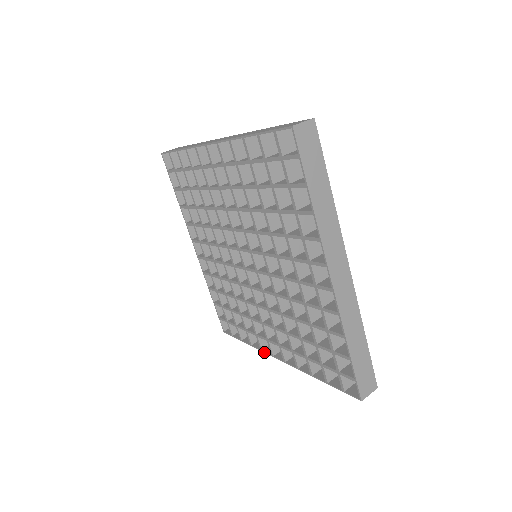
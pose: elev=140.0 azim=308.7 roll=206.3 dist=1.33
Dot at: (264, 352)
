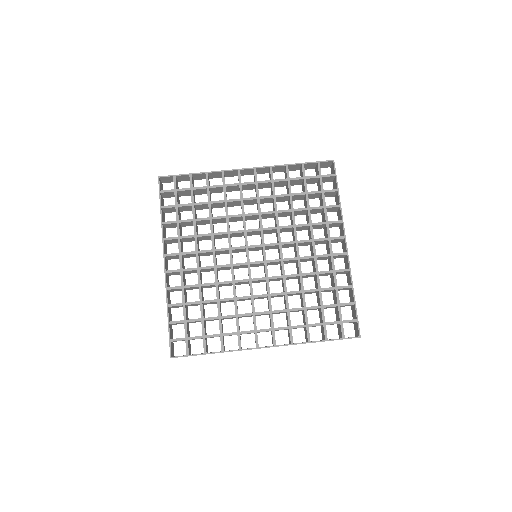
Dot at: (245, 349)
